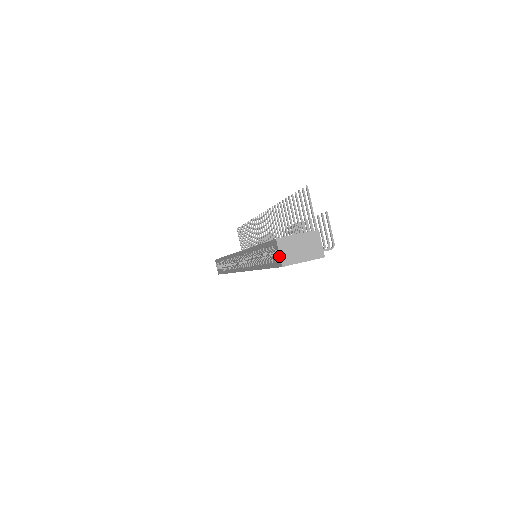
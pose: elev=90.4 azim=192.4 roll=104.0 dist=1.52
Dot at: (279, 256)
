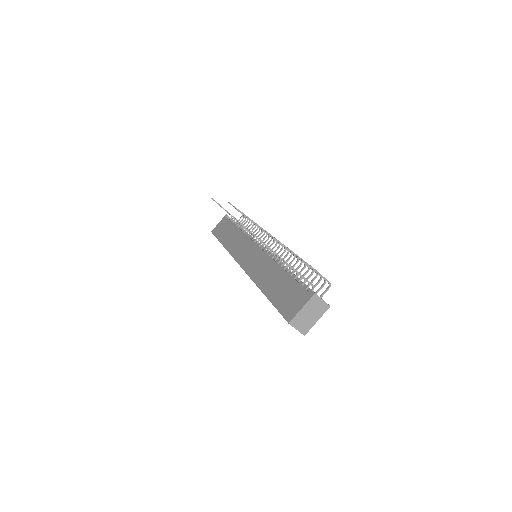
Dot at: occluded
